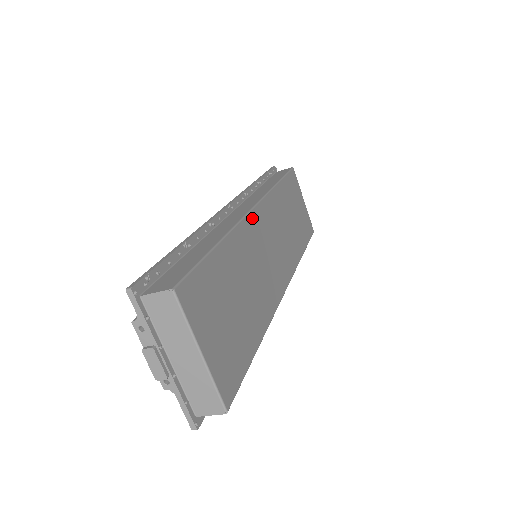
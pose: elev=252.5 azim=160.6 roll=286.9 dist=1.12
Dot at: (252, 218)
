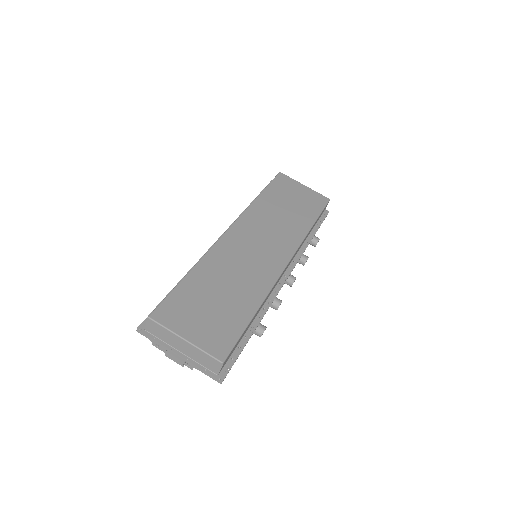
Dot at: (225, 239)
